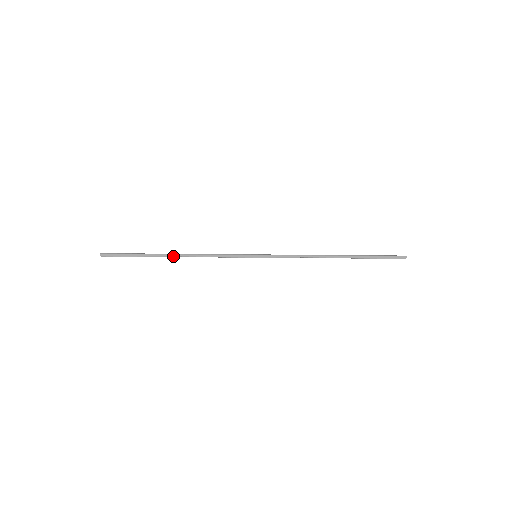
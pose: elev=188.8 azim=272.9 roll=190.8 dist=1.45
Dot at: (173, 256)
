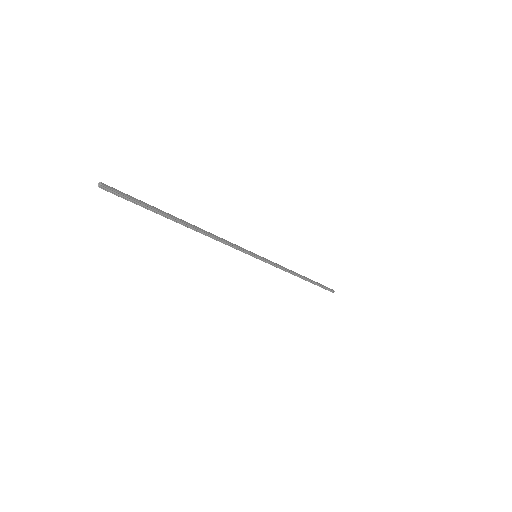
Dot at: (190, 225)
